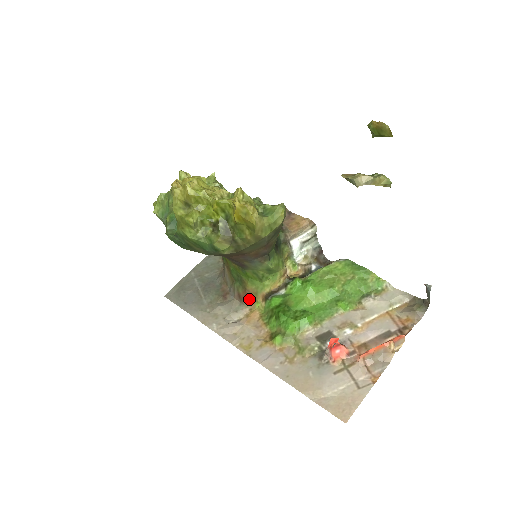
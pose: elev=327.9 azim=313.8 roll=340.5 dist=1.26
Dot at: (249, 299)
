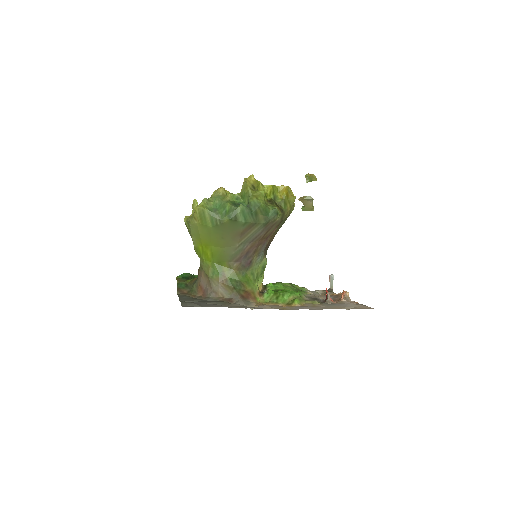
Dot at: (251, 297)
